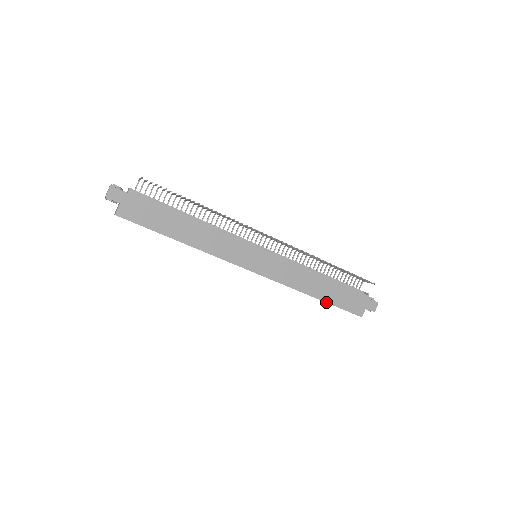
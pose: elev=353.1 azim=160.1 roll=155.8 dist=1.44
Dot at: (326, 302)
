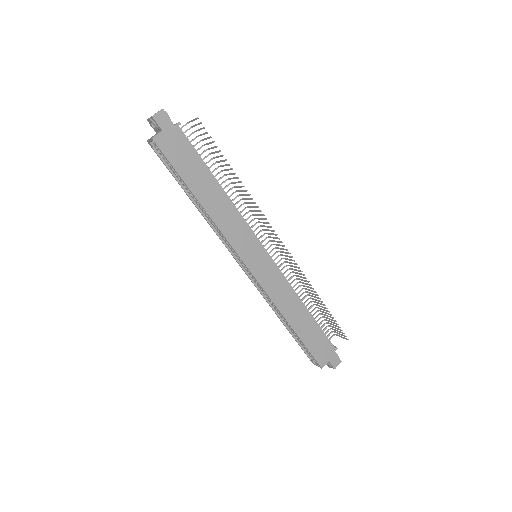
Dot at: (298, 336)
